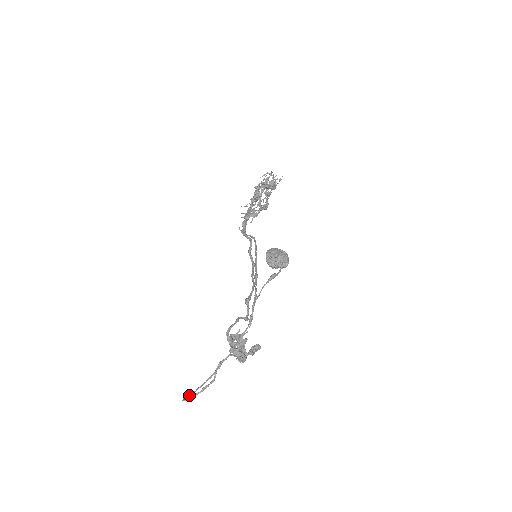
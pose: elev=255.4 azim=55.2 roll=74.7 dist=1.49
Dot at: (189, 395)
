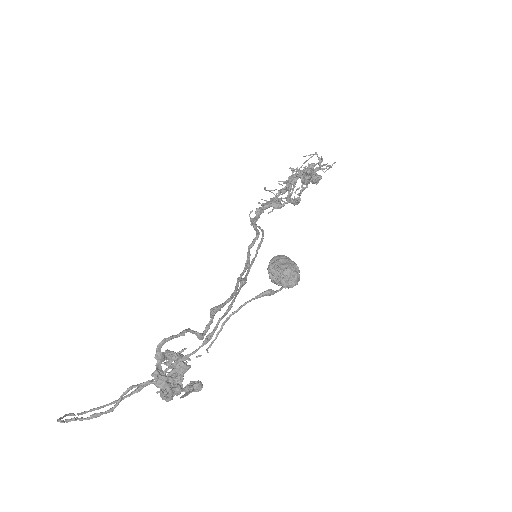
Dot at: occluded
